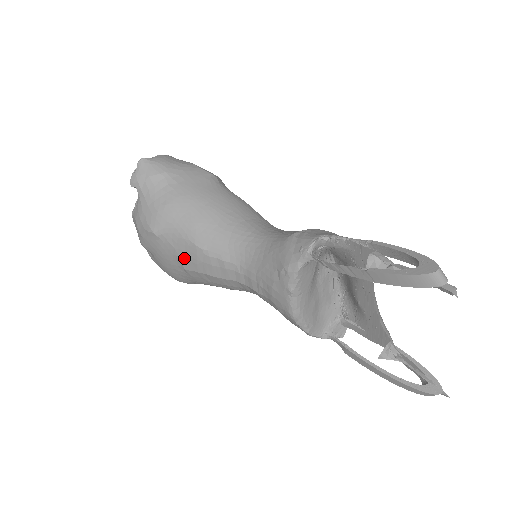
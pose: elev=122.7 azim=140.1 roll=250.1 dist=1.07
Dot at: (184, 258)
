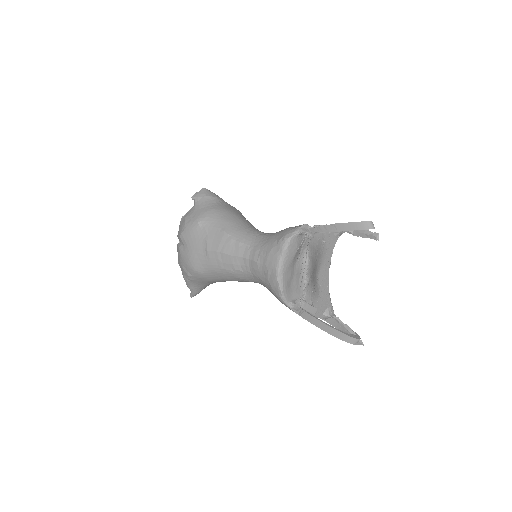
Dot at: (211, 241)
